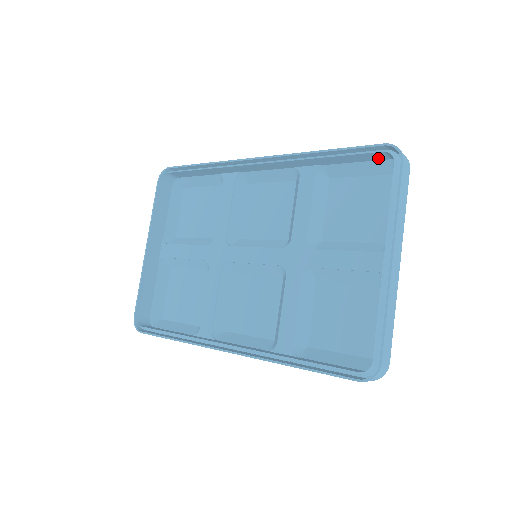
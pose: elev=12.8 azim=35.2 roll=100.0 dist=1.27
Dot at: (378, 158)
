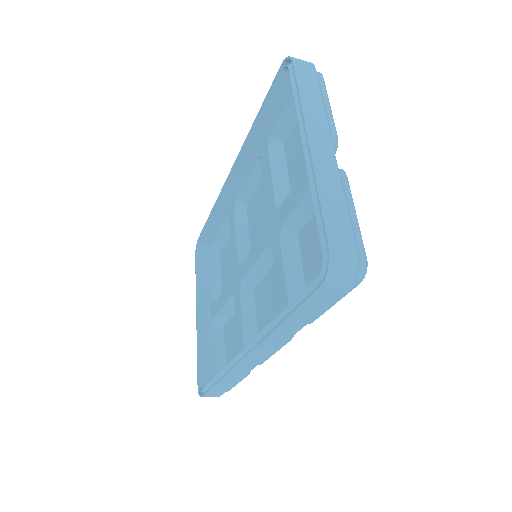
Dot at: occluded
